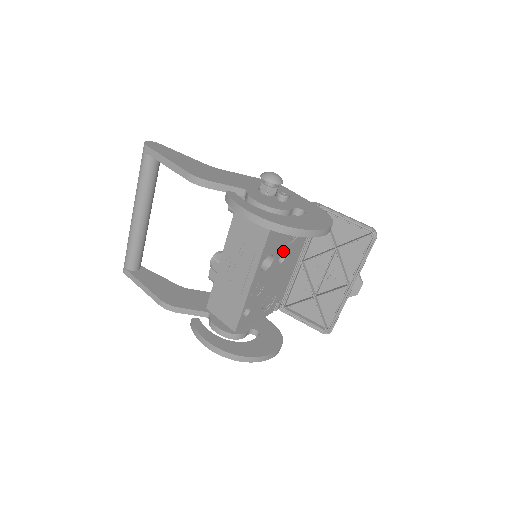
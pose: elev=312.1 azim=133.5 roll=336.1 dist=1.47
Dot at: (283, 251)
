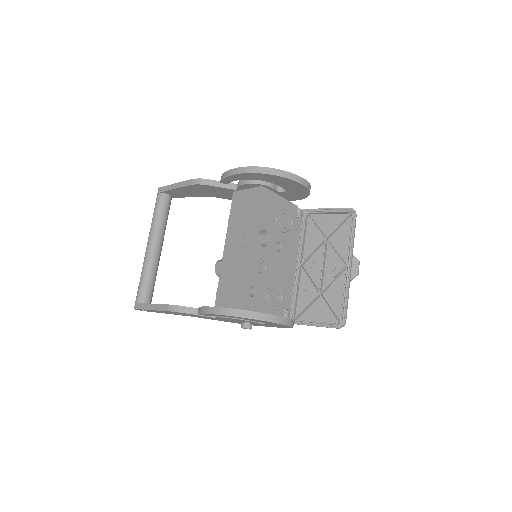
Dot at: (278, 237)
